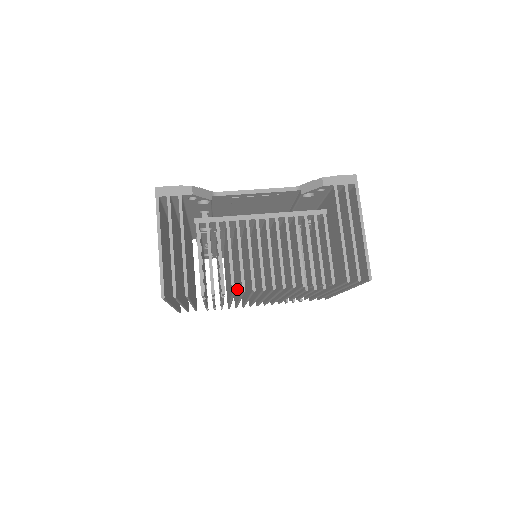
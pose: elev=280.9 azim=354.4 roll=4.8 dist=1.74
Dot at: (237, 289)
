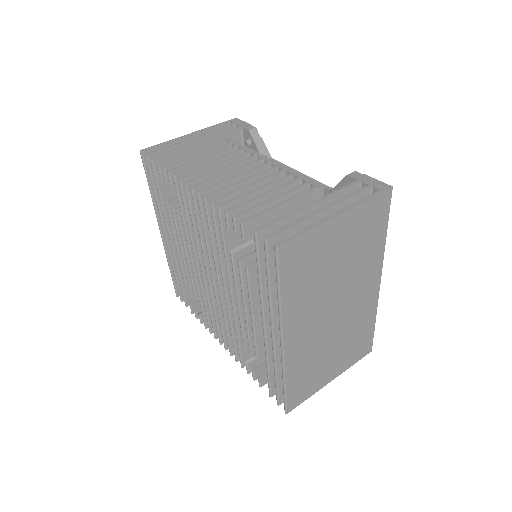
Dot at: occluded
